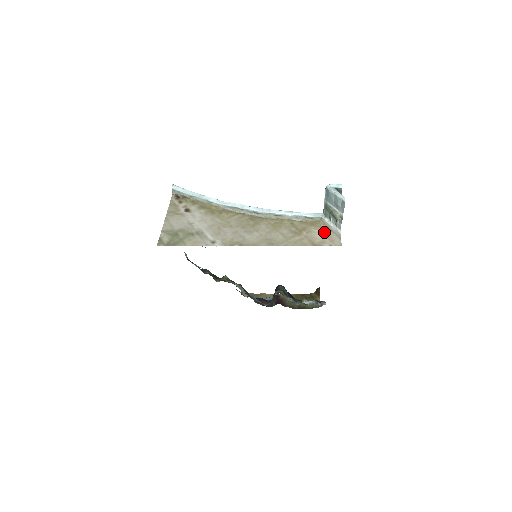
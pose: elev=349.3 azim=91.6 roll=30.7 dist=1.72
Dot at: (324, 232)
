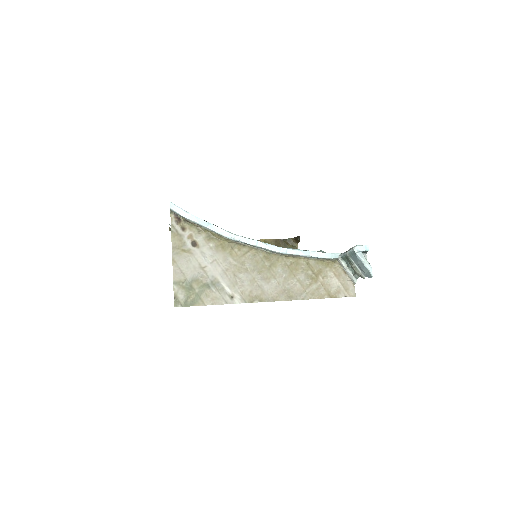
Dot at: (339, 276)
